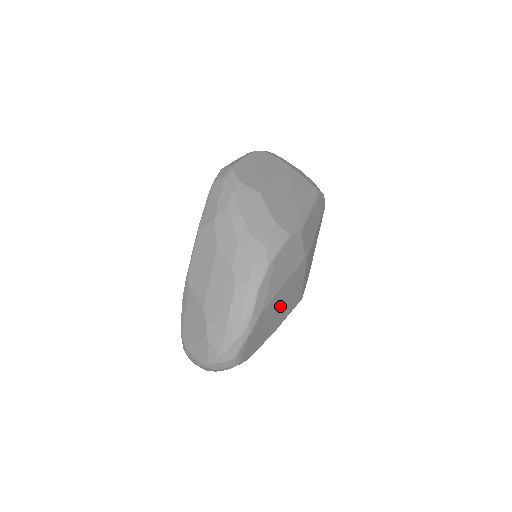
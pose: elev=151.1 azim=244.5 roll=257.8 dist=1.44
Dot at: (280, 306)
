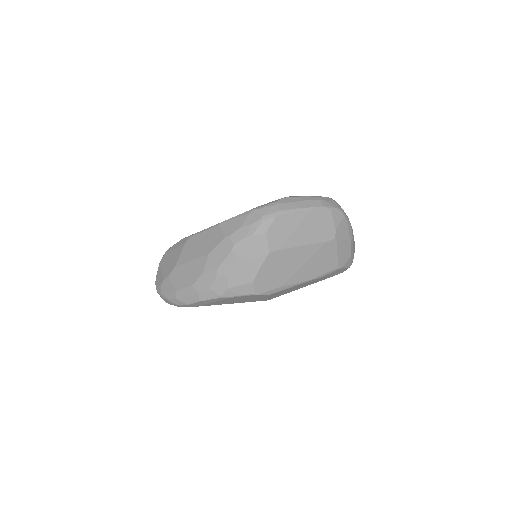
Dot at: occluded
